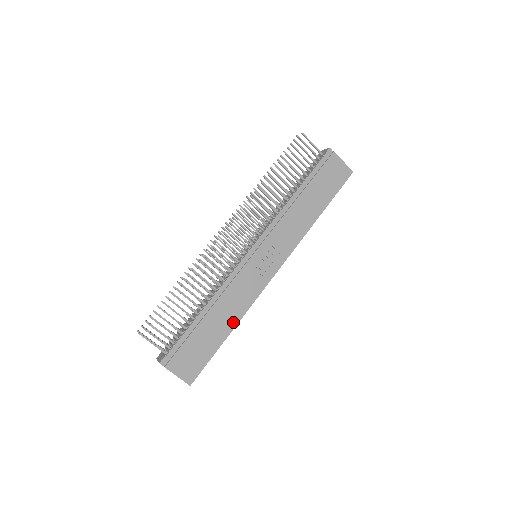
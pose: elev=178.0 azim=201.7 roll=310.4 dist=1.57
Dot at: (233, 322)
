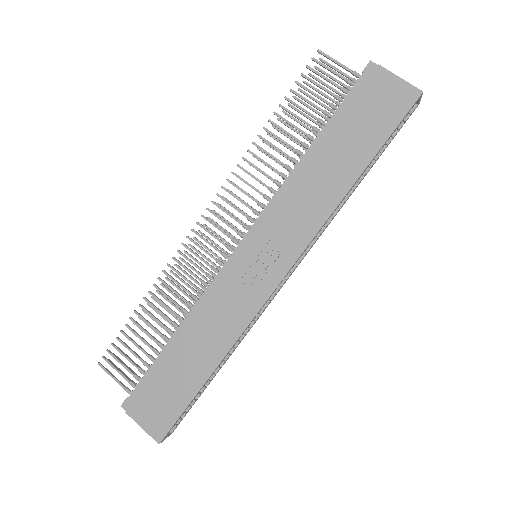
Dot at: (216, 357)
